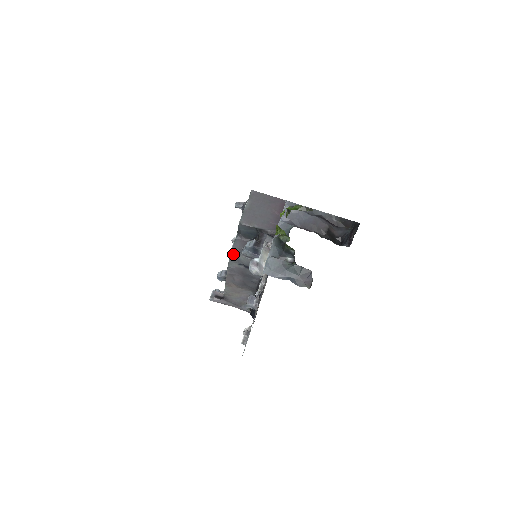
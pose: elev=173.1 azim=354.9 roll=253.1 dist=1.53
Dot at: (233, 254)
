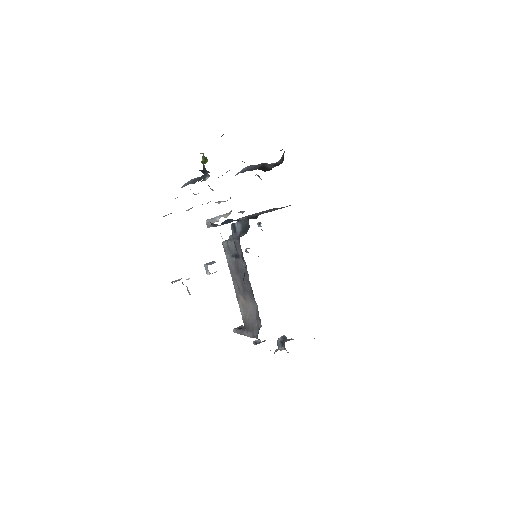
Dot at: (225, 243)
